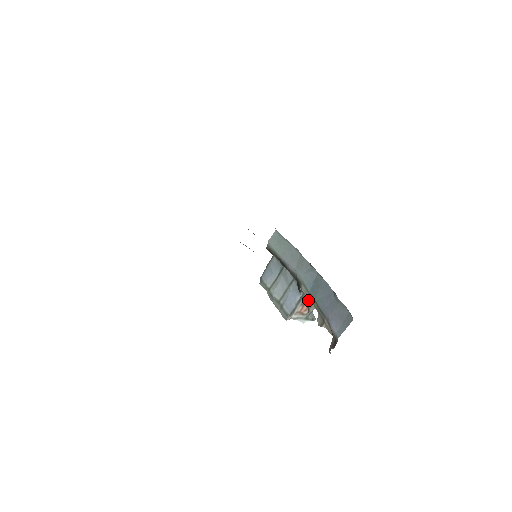
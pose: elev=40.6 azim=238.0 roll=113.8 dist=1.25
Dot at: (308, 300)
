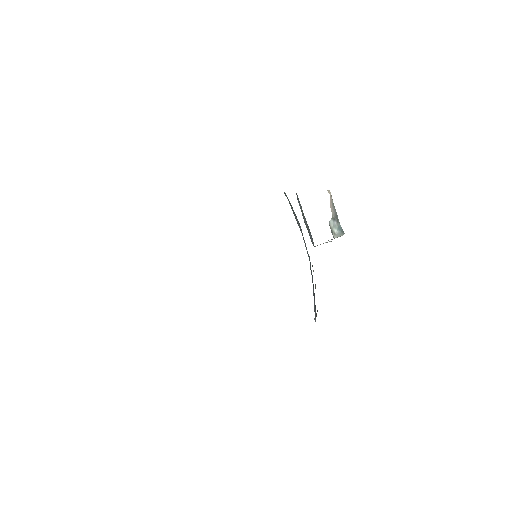
Dot at: occluded
